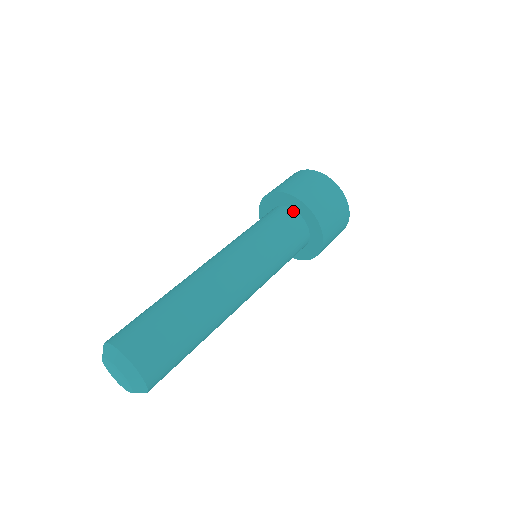
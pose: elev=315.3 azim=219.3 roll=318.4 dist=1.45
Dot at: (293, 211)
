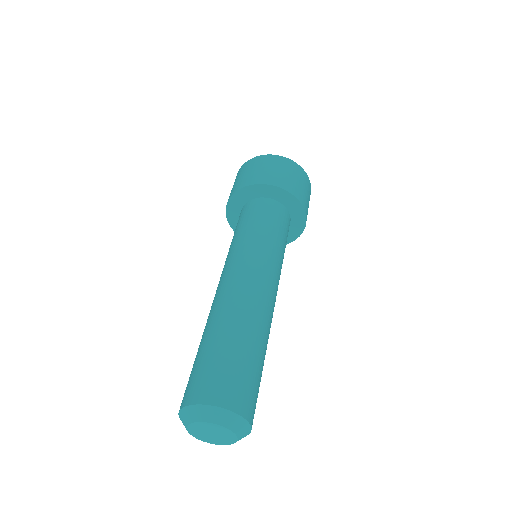
Dot at: (272, 200)
